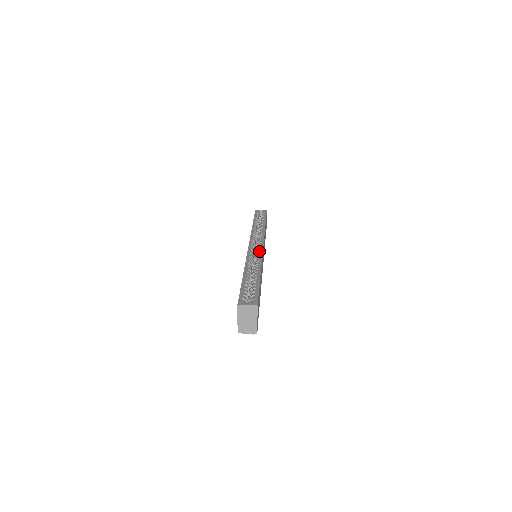
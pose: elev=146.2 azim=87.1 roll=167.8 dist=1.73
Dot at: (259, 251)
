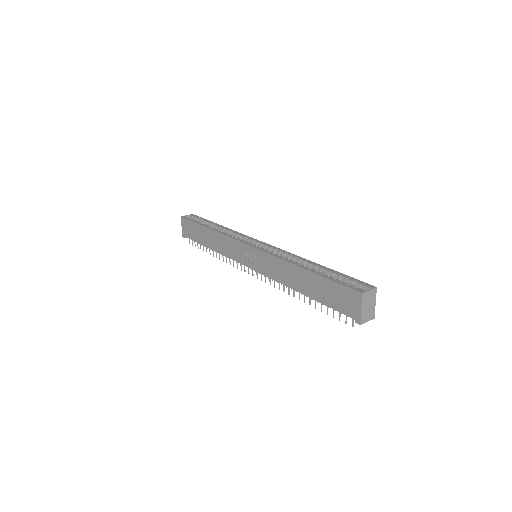
Dot at: (271, 247)
